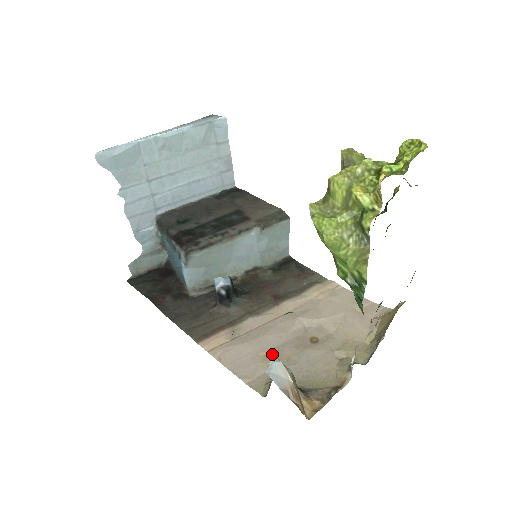
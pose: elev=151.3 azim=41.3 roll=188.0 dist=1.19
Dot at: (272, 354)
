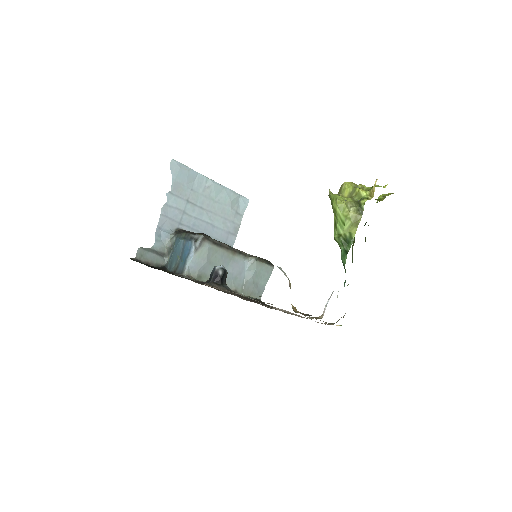
Dot at: (258, 301)
